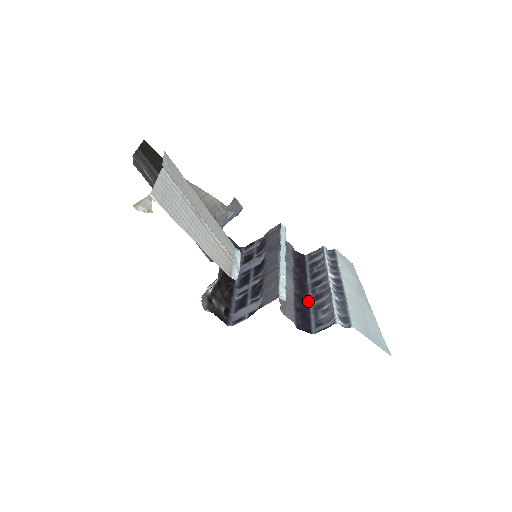
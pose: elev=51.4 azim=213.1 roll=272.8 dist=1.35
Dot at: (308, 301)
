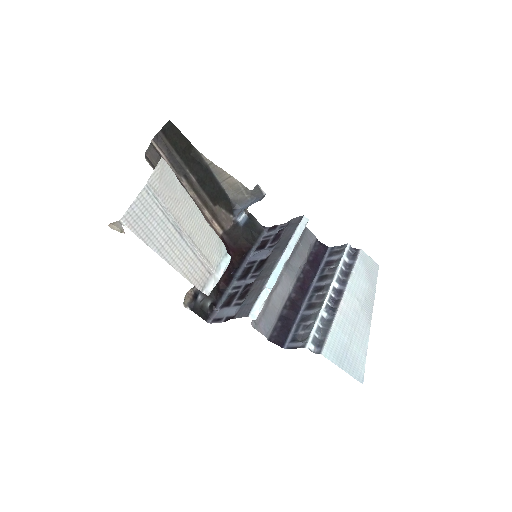
Dot at: (300, 307)
